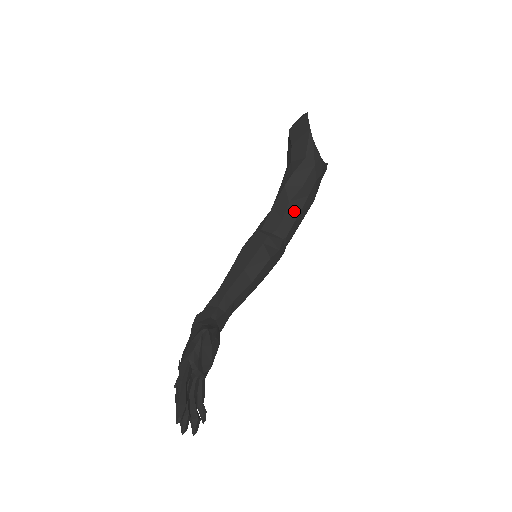
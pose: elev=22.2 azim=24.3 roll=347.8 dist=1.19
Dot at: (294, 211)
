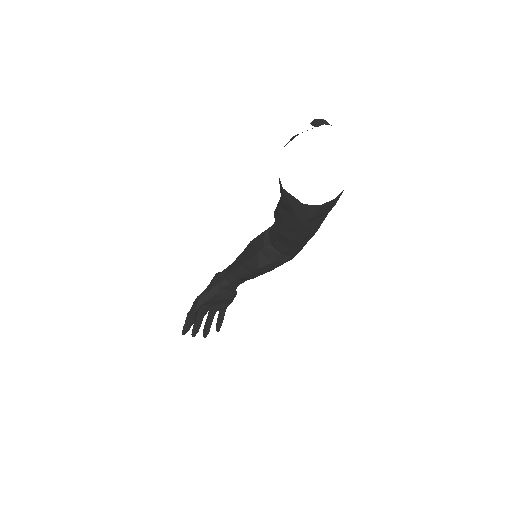
Dot at: (285, 239)
